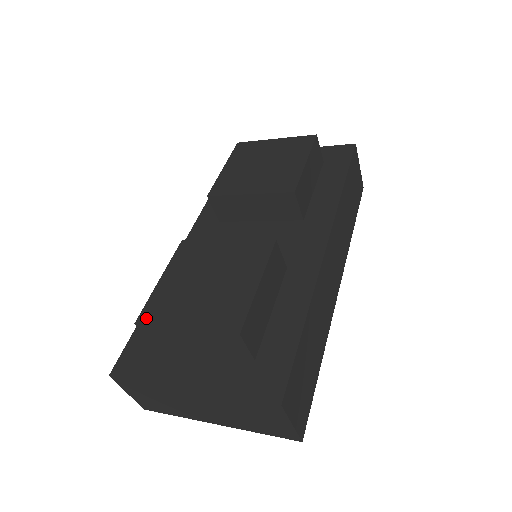
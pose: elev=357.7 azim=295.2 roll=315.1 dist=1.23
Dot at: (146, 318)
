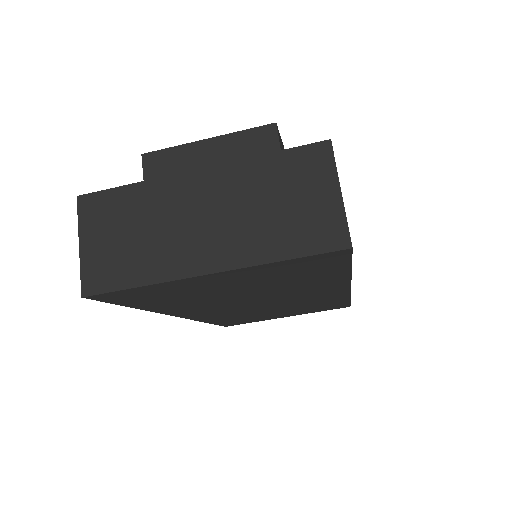
Dot at: (156, 155)
